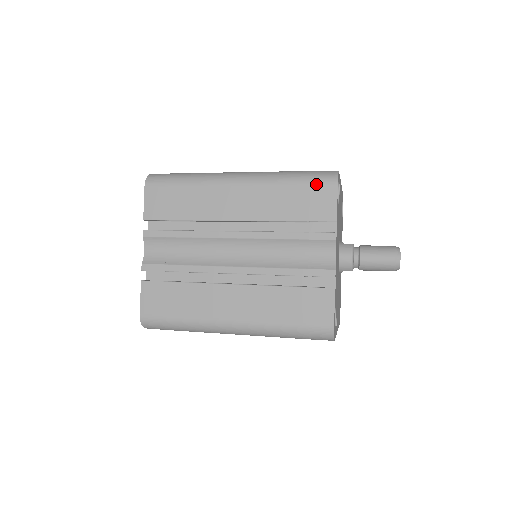
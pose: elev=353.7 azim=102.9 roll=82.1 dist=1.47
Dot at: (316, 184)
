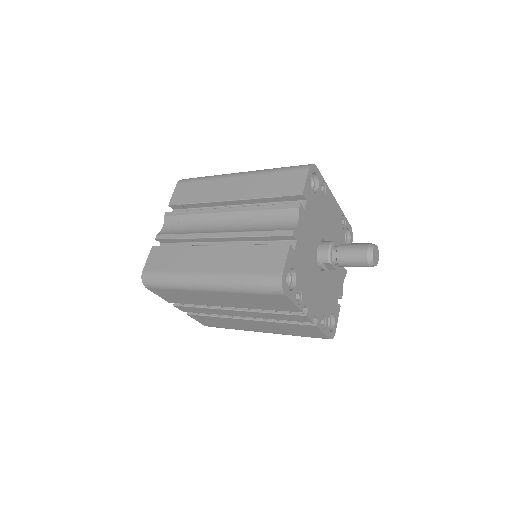
Dot at: (293, 170)
